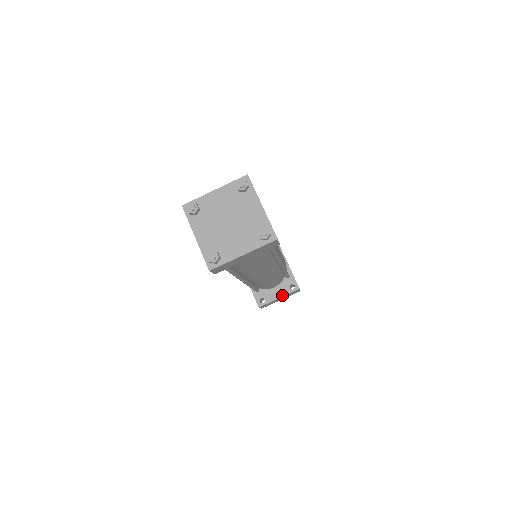
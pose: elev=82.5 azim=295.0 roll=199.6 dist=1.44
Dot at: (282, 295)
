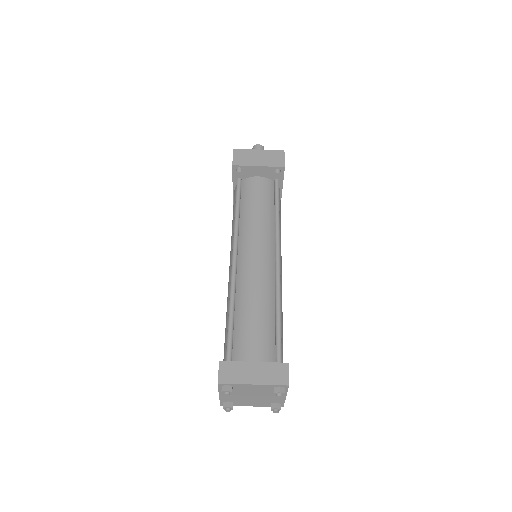
Dot at: occluded
